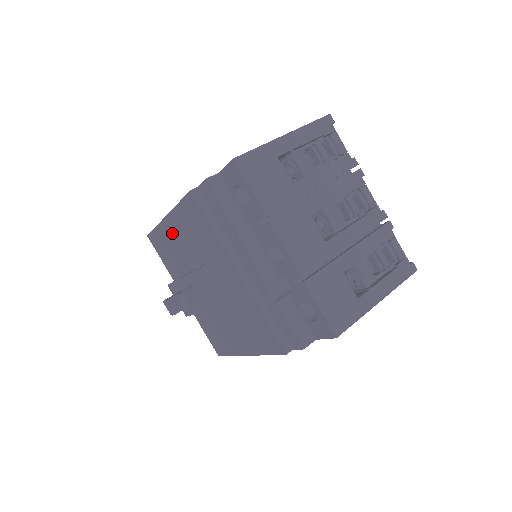
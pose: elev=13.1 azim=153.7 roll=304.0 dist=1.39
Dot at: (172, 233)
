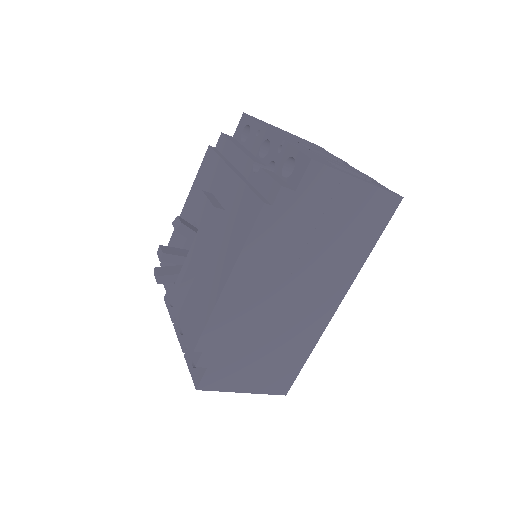
Dot at: (184, 218)
